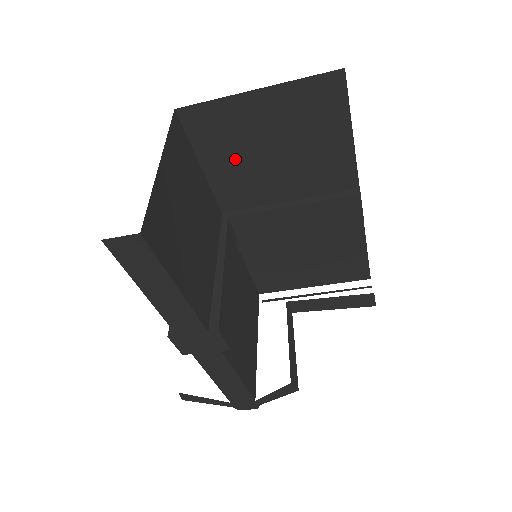
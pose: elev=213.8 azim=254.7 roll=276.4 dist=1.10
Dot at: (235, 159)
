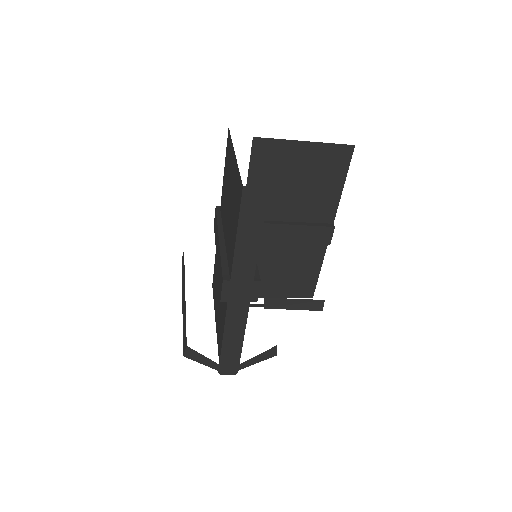
Dot at: (271, 182)
